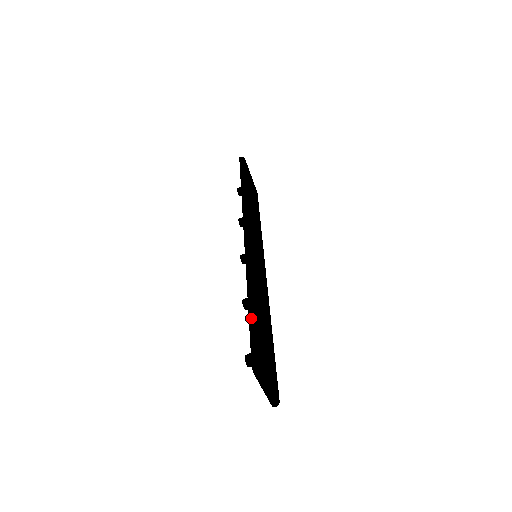
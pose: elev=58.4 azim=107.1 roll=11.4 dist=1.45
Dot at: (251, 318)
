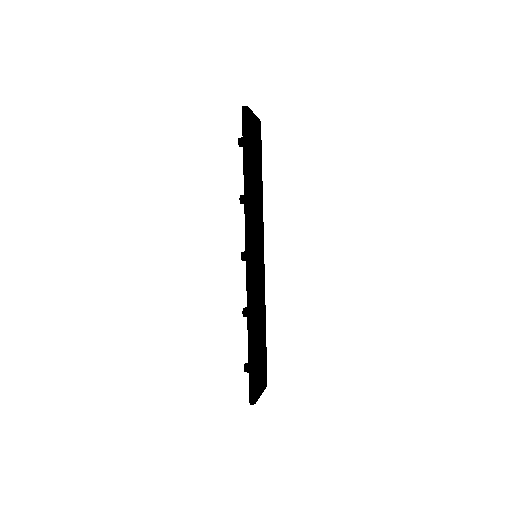
Dot at: (250, 360)
